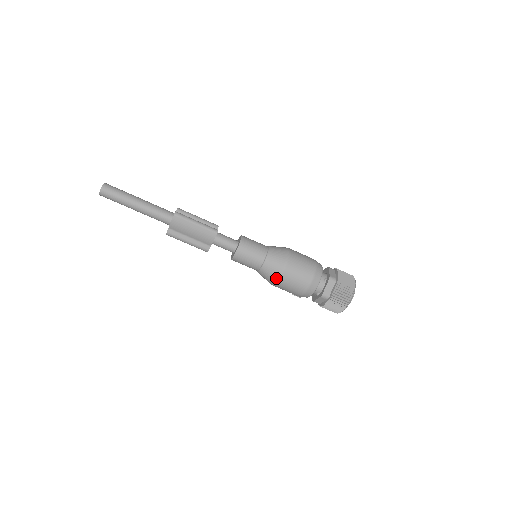
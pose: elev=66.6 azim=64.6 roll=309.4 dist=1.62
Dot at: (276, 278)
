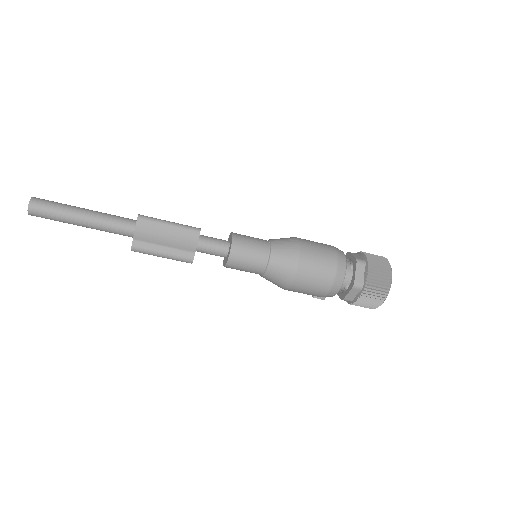
Dot at: (291, 274)
